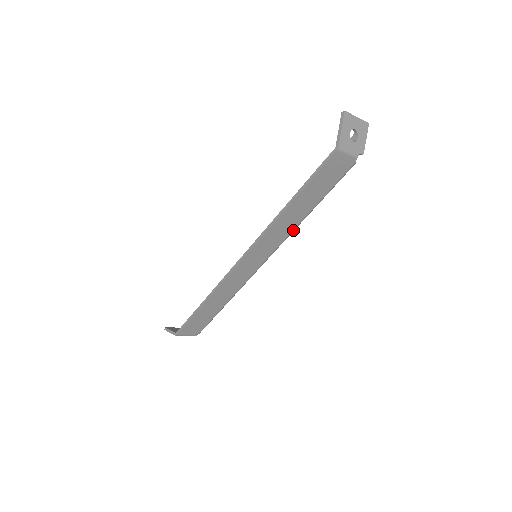
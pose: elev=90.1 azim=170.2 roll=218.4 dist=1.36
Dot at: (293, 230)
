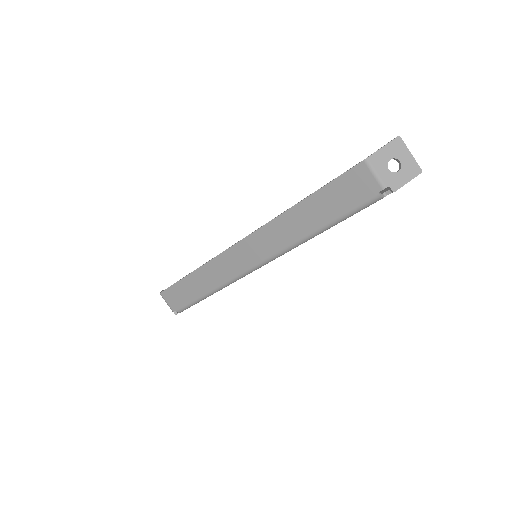
Dot at: (295, 243)
